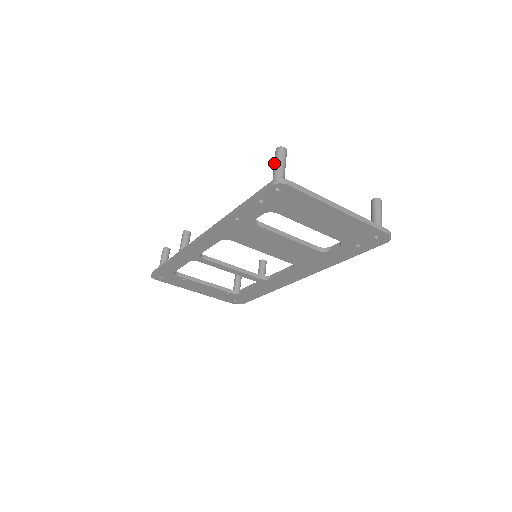
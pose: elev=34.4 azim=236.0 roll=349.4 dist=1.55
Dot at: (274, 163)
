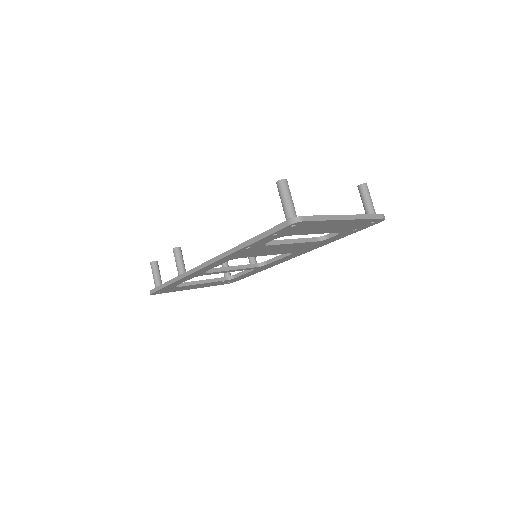
Dot at: (281, 198)
